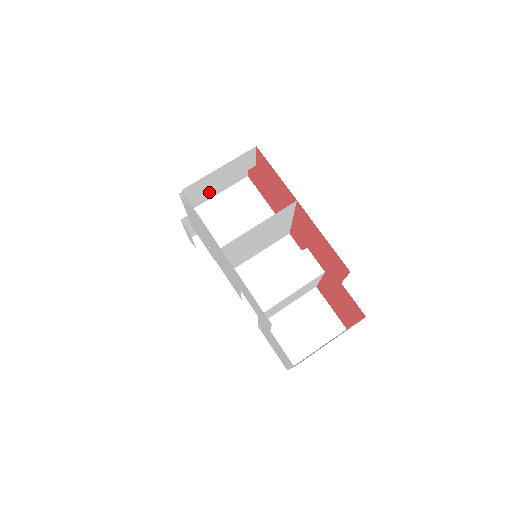
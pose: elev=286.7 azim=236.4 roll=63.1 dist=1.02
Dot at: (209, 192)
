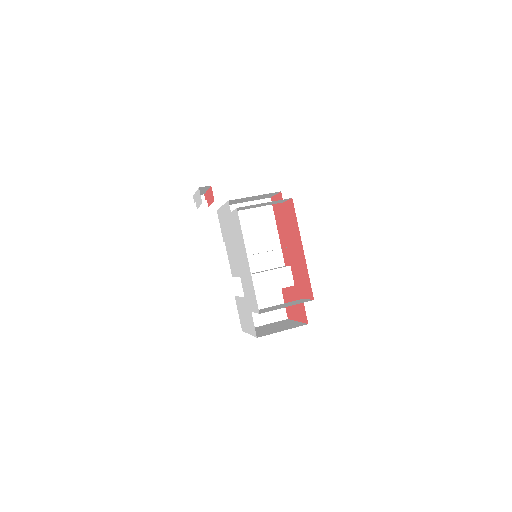
Dot at: (248, 208)
